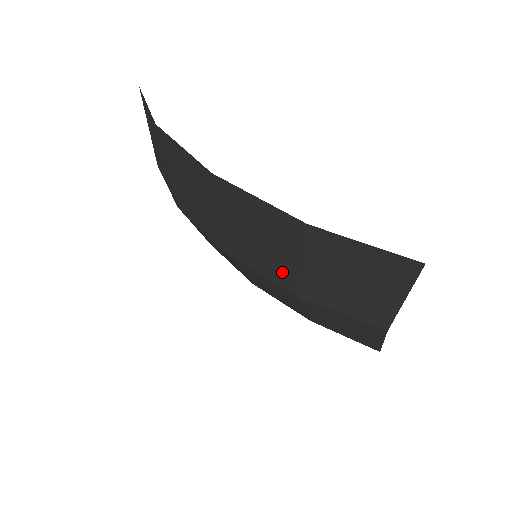
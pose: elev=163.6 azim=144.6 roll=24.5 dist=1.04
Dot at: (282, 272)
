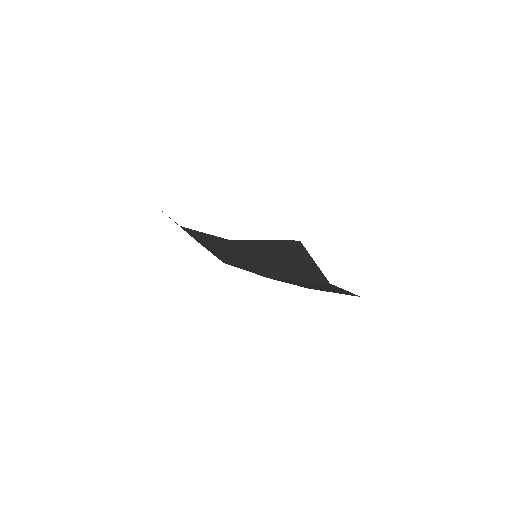
Dot at: (249, 266)
